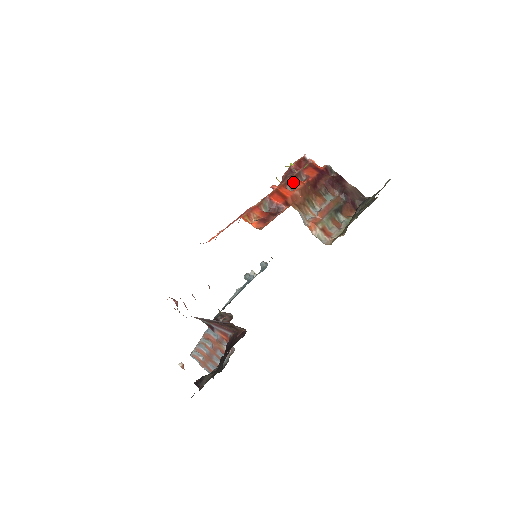
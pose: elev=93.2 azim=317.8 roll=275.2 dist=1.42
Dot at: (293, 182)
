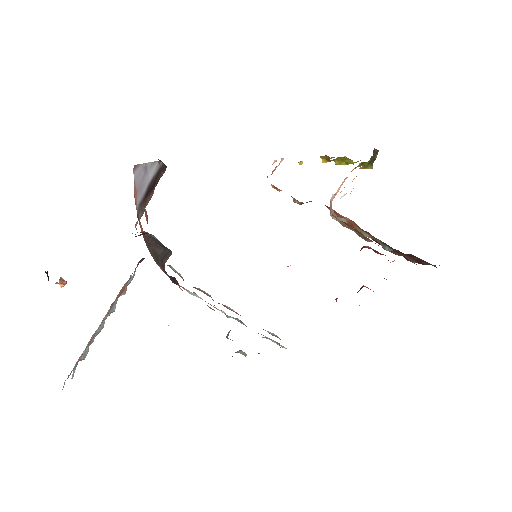
Dot at: occluded
